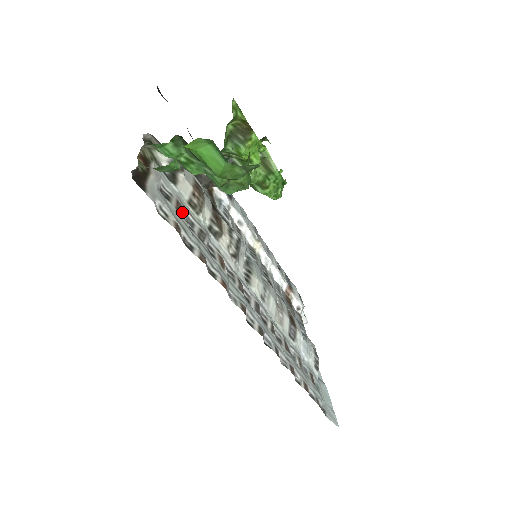
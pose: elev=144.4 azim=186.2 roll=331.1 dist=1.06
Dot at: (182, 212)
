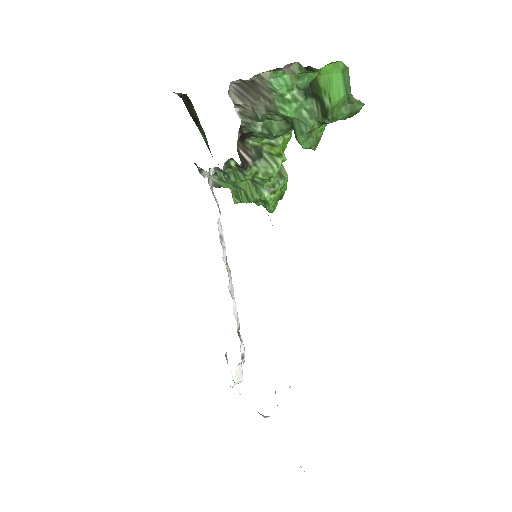
Dot at: occluded
